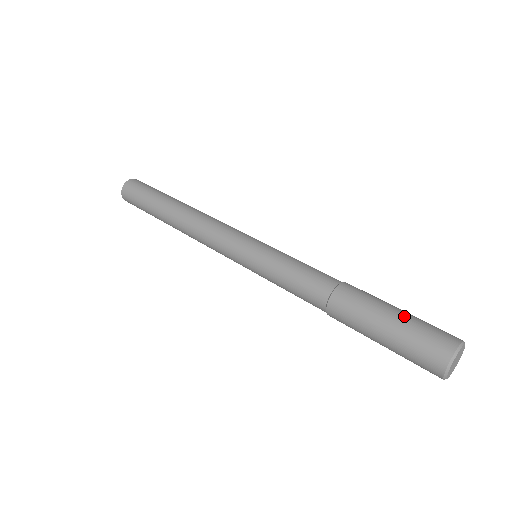
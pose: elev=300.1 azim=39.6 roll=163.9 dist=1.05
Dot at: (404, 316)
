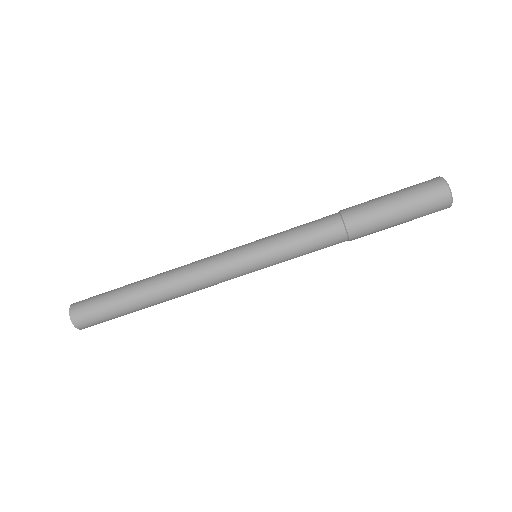
Dot at: (403, 202)
